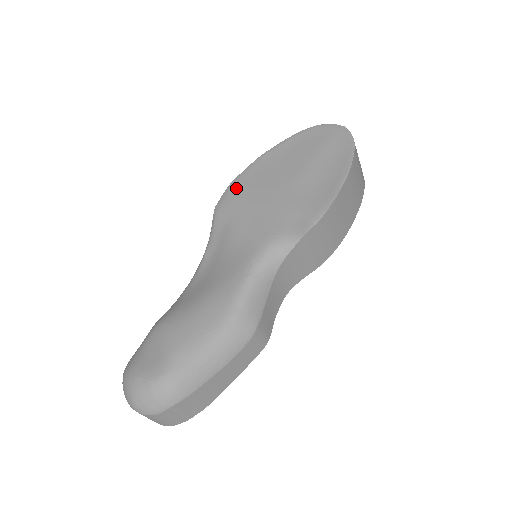
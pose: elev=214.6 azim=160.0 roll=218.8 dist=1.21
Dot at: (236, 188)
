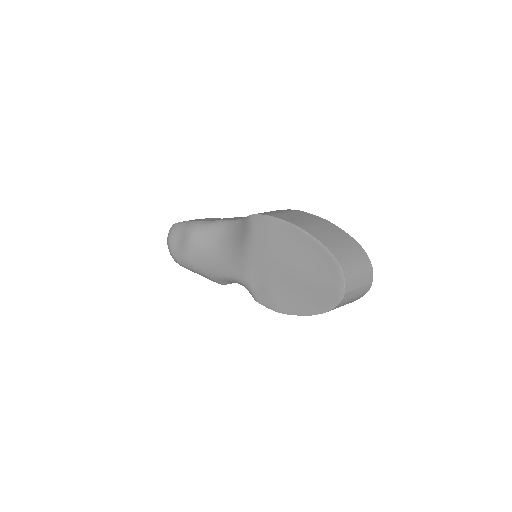
Dot at: (266, 225)
